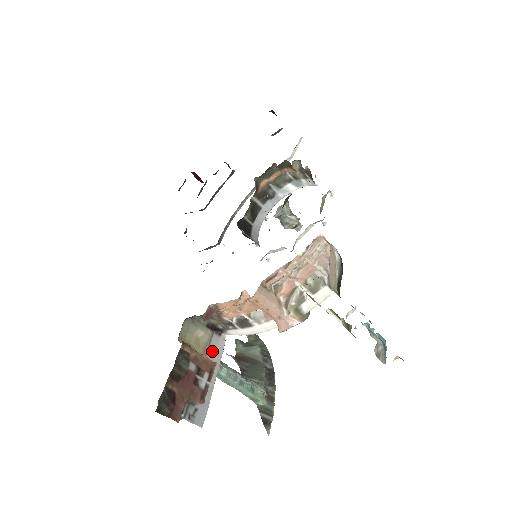
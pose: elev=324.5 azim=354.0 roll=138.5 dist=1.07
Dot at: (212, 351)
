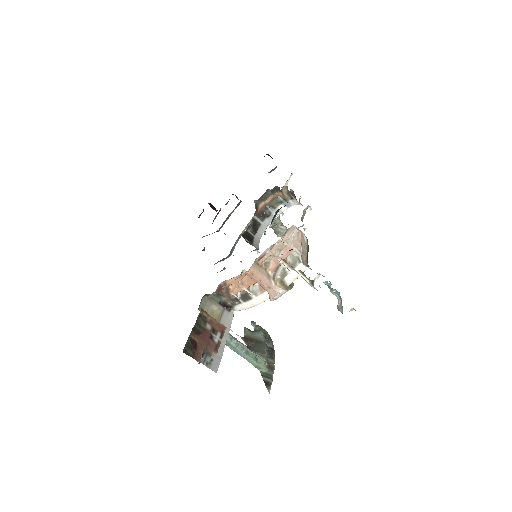
Dot at: (223, 321)
